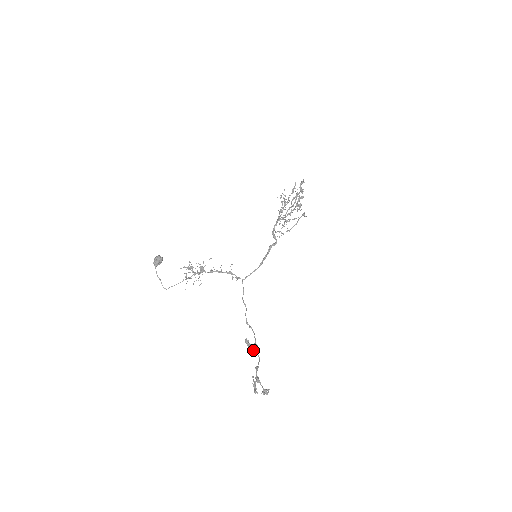
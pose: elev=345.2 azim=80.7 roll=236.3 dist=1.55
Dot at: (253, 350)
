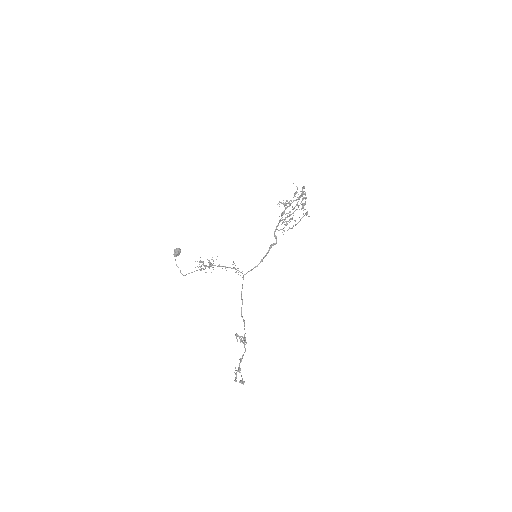
Dot at: occluded
